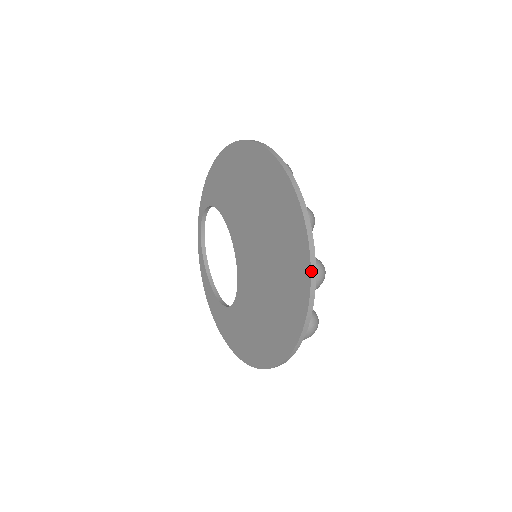
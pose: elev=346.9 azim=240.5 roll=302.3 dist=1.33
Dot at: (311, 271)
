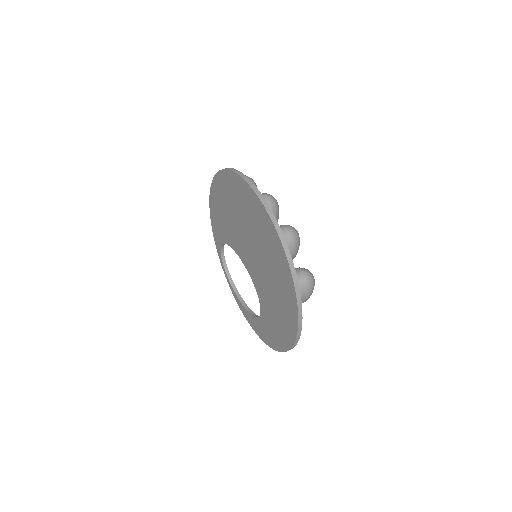
Dot at: (275, 227)
